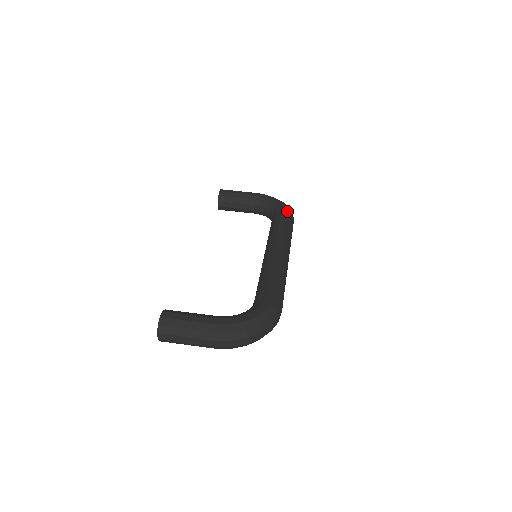
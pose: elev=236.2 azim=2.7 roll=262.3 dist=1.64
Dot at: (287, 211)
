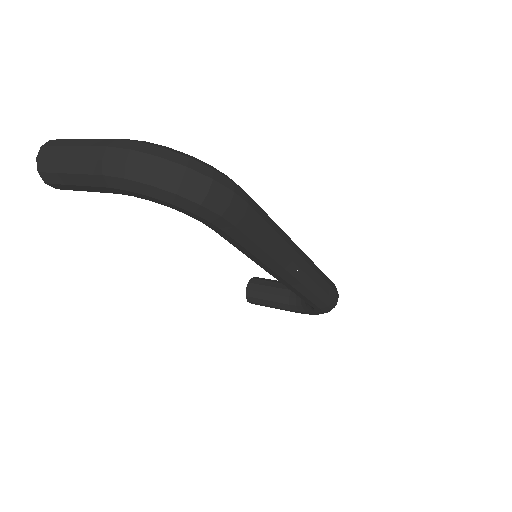
Dot at: occluded
